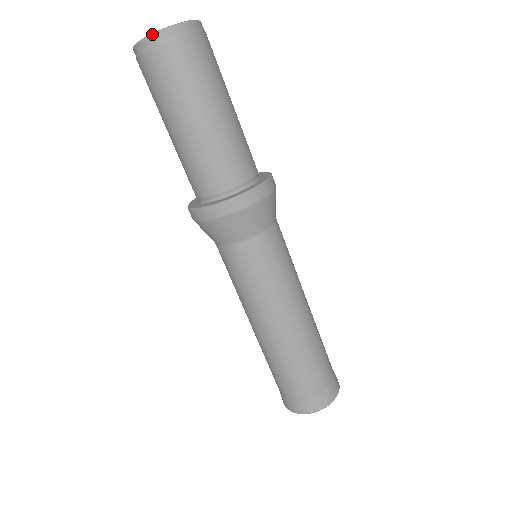
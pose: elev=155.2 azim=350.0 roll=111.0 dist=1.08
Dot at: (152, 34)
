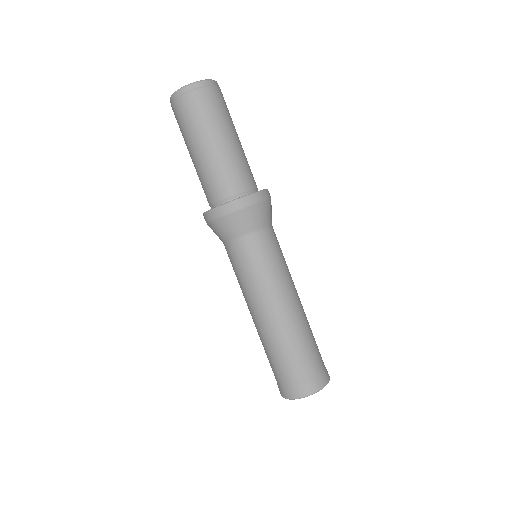
Dot at: (170, 98)
